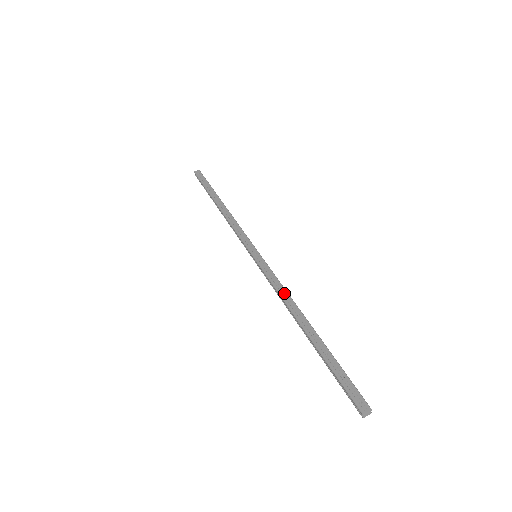
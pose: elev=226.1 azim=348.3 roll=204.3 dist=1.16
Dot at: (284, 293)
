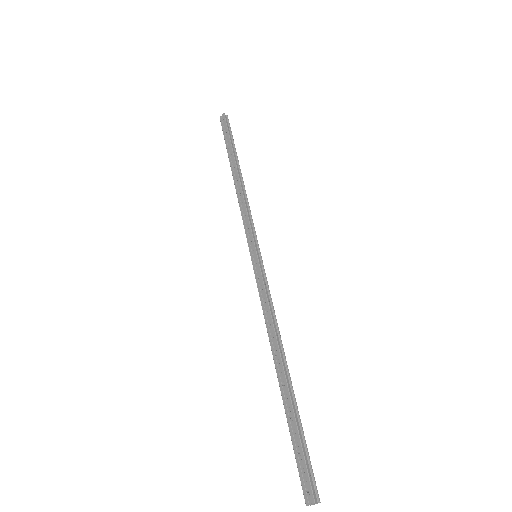
Dot at: (269, 319)
